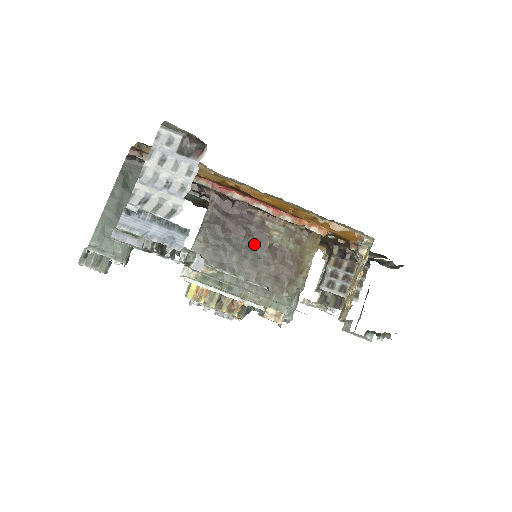
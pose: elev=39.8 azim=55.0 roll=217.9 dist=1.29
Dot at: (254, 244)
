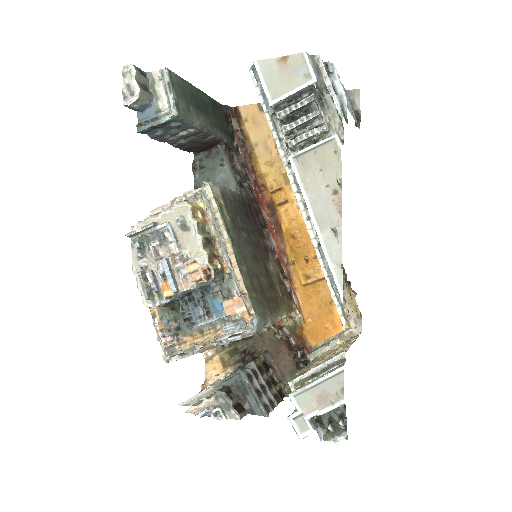
Dot at: (258, 249)
